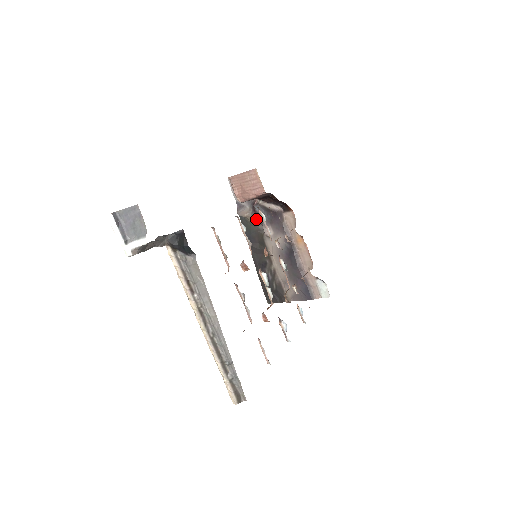
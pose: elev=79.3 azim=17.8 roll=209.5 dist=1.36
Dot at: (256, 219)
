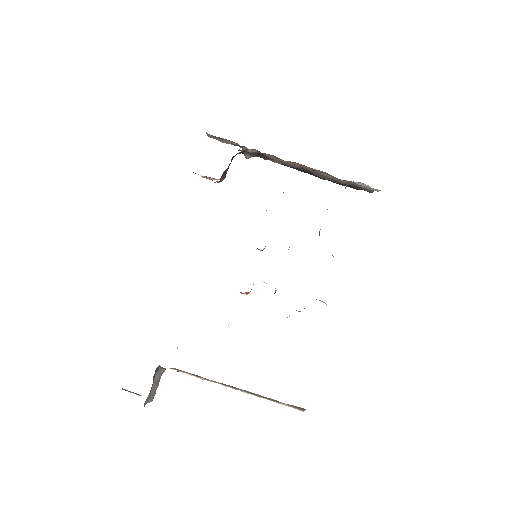
Dot at: occluded
